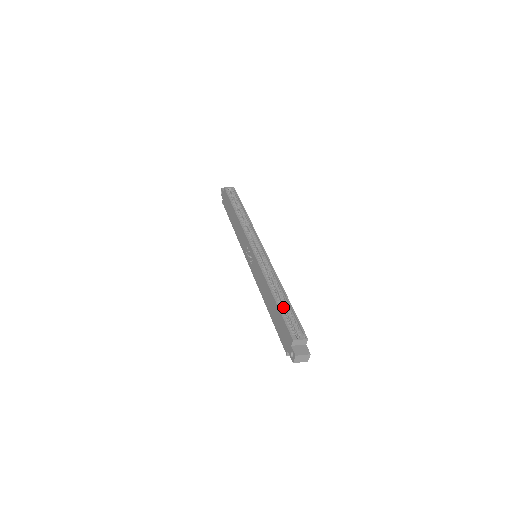
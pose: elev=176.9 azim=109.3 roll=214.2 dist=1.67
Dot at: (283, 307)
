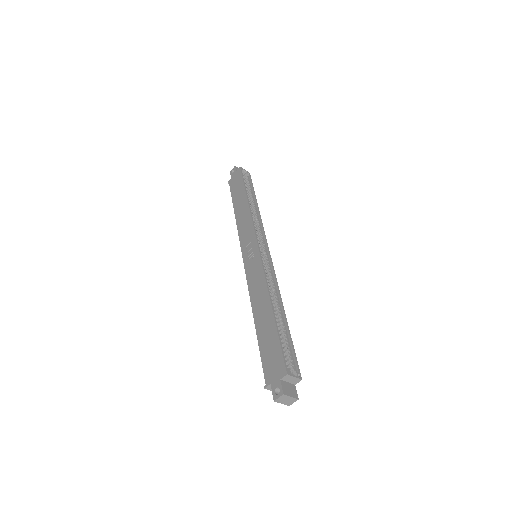
Dot at: (279, 328)
